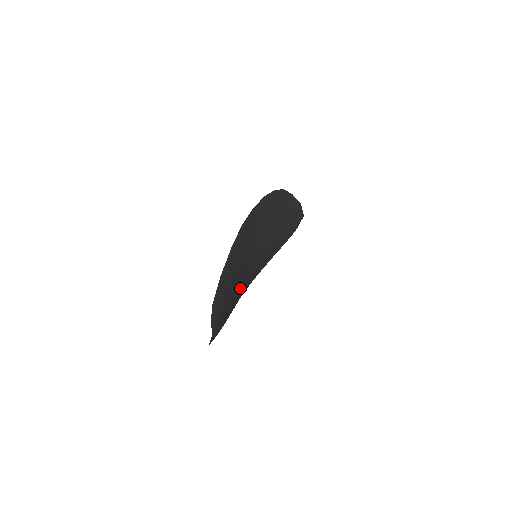
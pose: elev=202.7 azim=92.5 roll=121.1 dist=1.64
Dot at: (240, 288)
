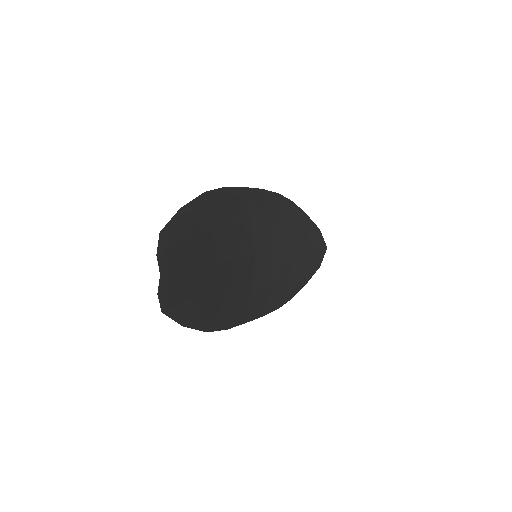
Dot at: (233, 289)
